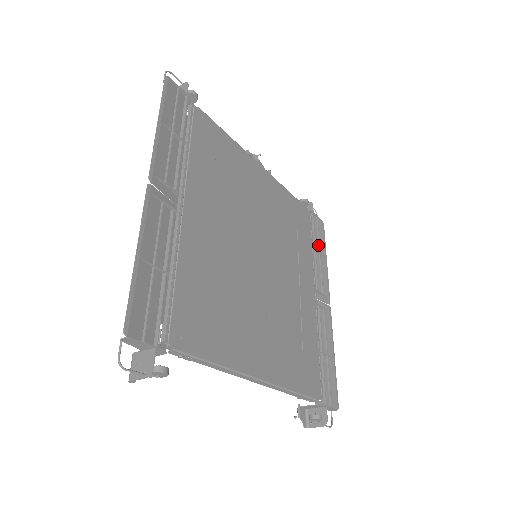
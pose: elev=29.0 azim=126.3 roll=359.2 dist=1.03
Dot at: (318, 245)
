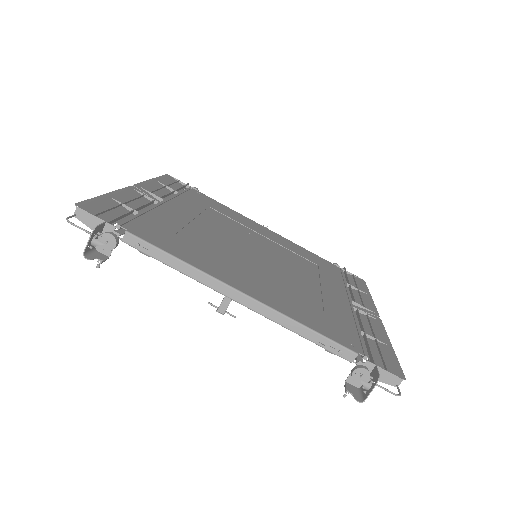
Dot at: (356, 286)
